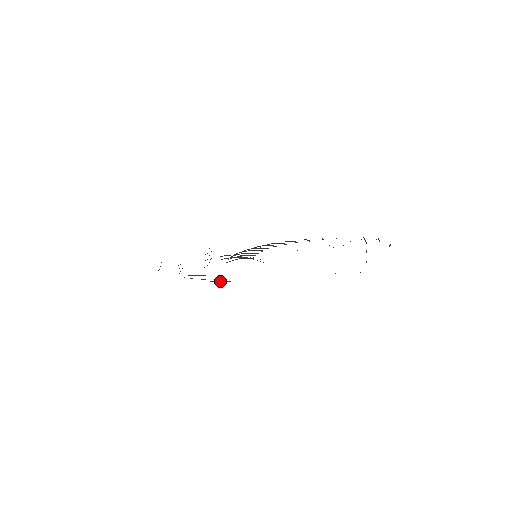
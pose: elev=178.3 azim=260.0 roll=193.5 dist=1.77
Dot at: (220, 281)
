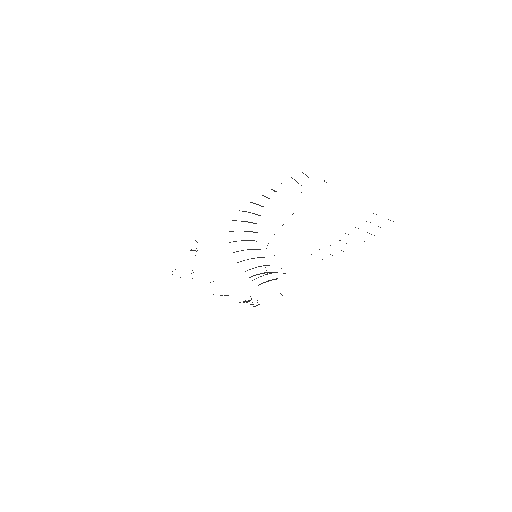
Dot at: (249, 301)
